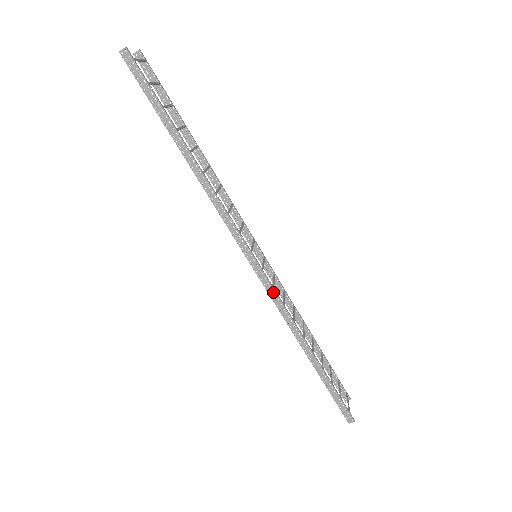
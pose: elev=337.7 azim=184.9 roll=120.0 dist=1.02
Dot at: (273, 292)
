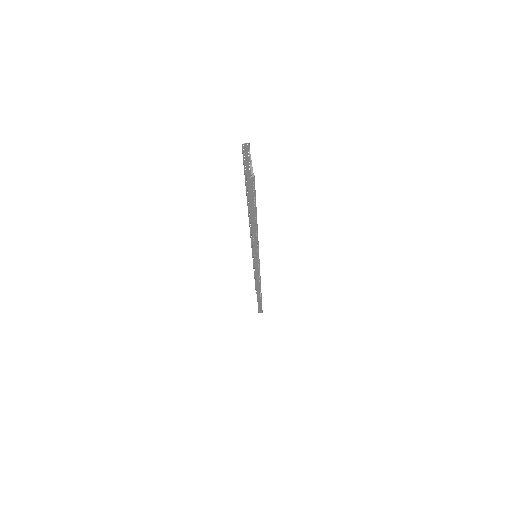
Dot at: (259, 278)
